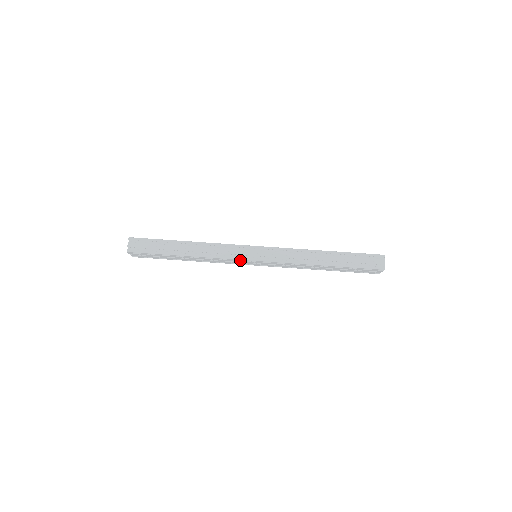
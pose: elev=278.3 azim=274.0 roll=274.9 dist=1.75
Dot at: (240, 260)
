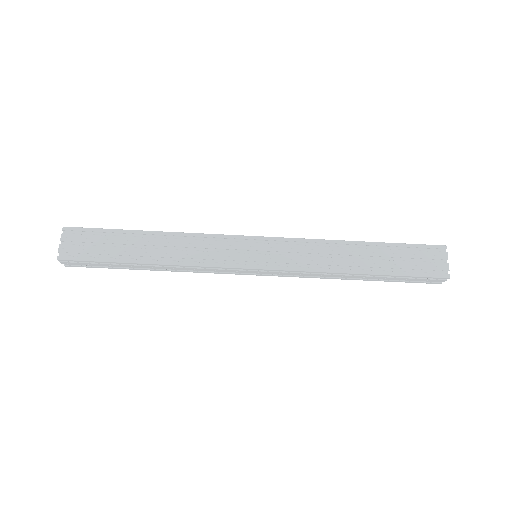
Dot at: occluded
